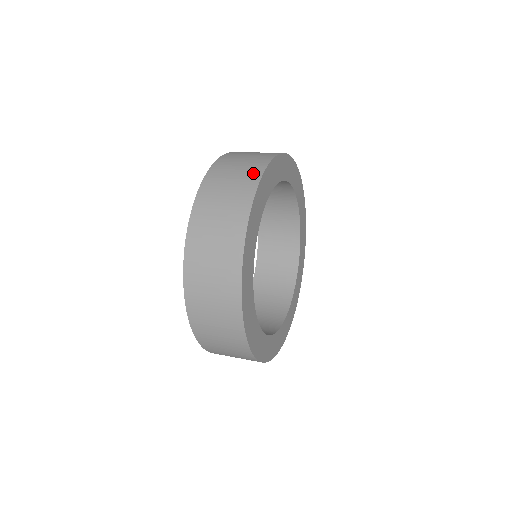
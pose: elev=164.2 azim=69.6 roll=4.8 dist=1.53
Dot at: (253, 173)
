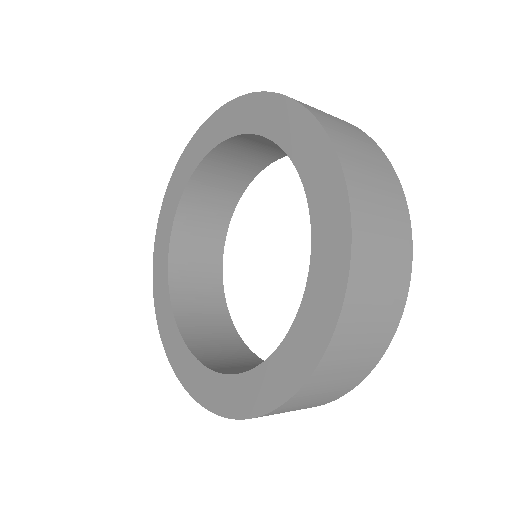
Dot at: (396, 191)
